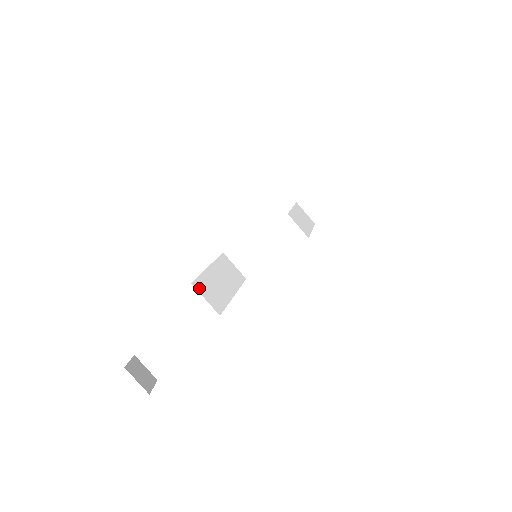
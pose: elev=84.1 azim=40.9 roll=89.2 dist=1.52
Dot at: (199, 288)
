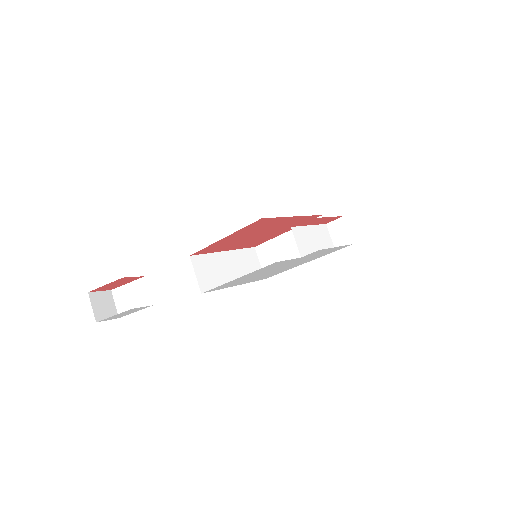
Dot at: (196, 263)
